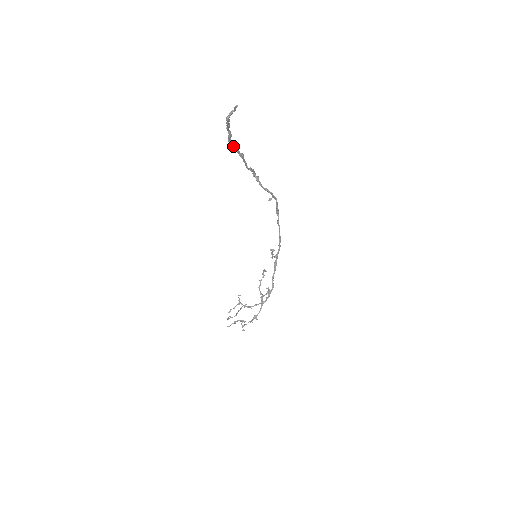
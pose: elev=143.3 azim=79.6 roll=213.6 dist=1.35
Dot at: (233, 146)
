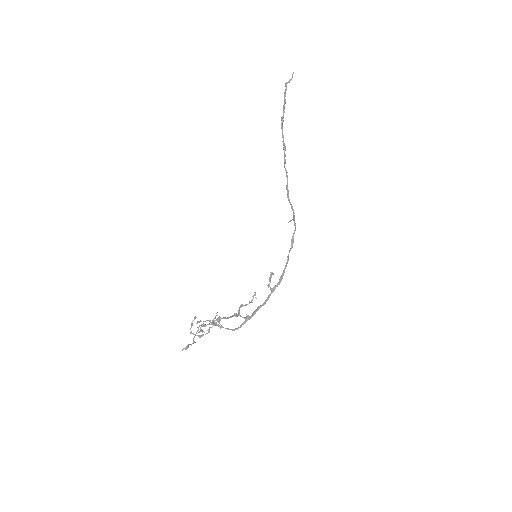
Dot at: (282, 133)
